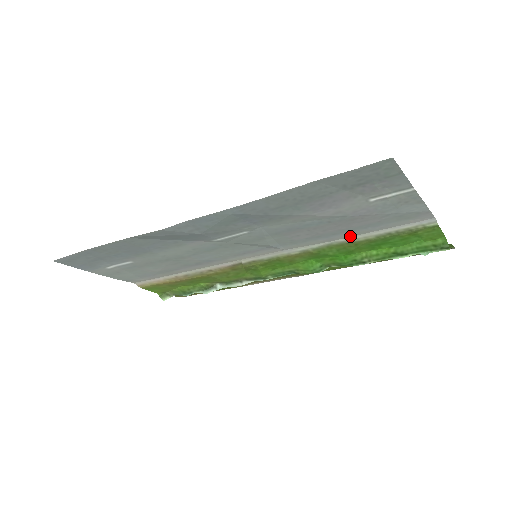
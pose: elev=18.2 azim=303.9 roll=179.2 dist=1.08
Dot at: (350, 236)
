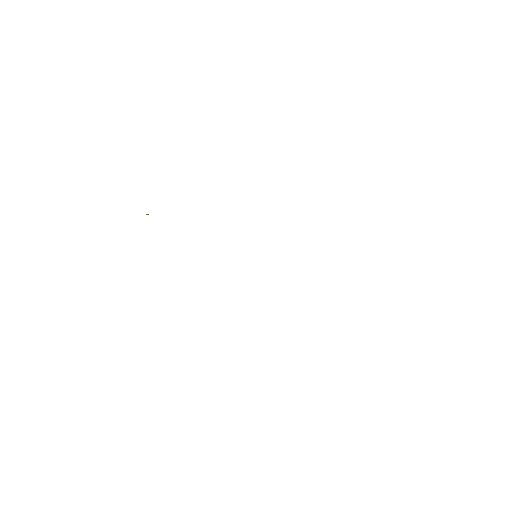
Dot at: occluded
